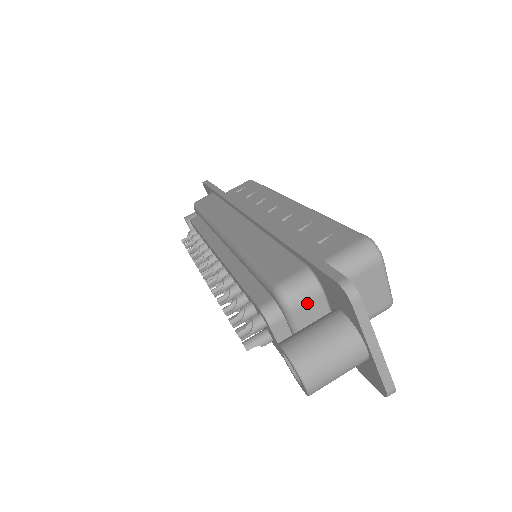
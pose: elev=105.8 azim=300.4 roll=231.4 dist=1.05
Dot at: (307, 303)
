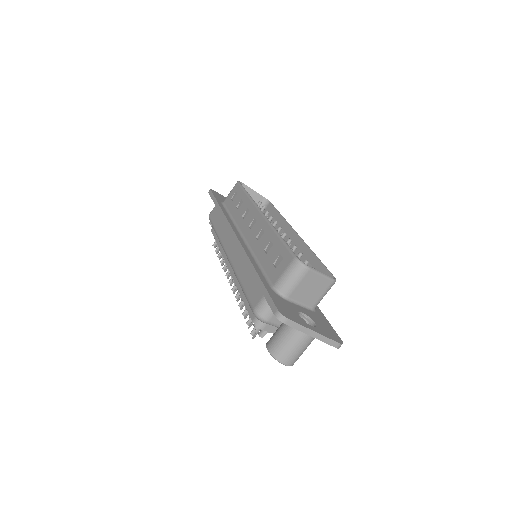
Dot at: (274, 315)
